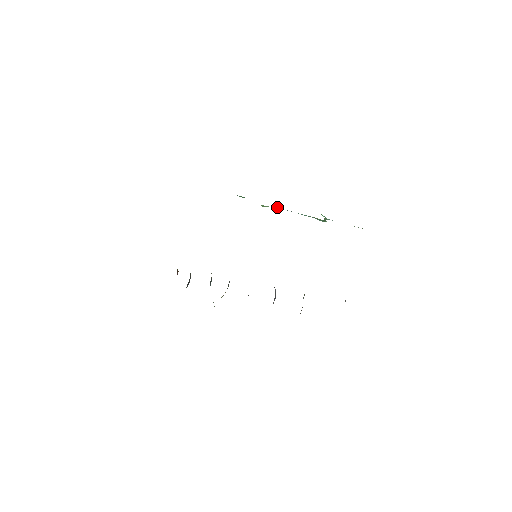
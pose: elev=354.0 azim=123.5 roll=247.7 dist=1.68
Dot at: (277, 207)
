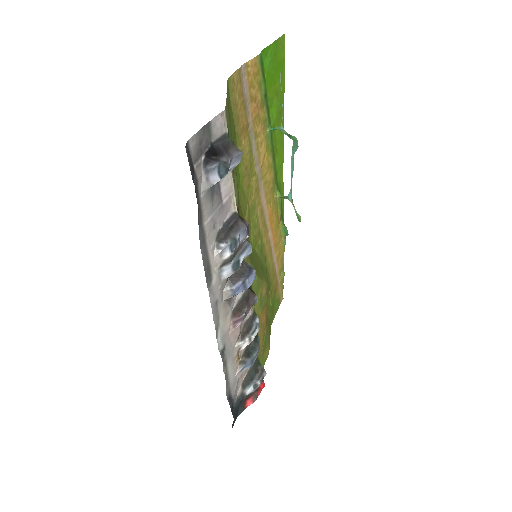
Dot at: (289, 196)
